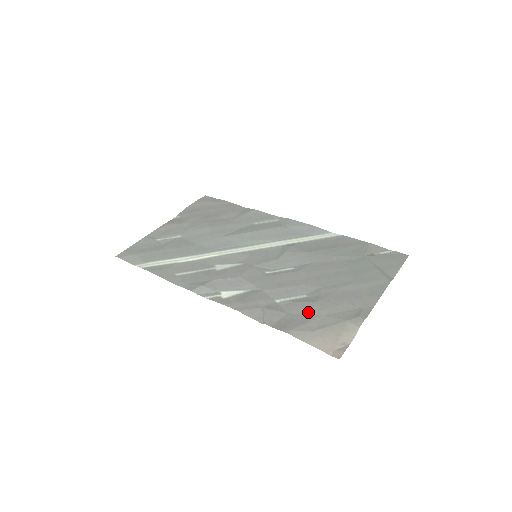
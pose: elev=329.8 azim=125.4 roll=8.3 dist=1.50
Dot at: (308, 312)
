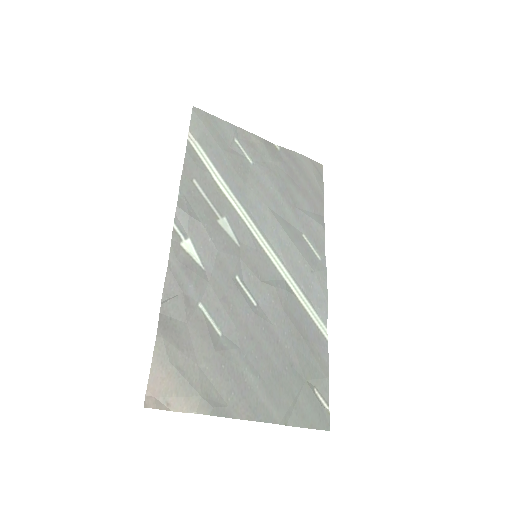
Dot at: (197, 346)
